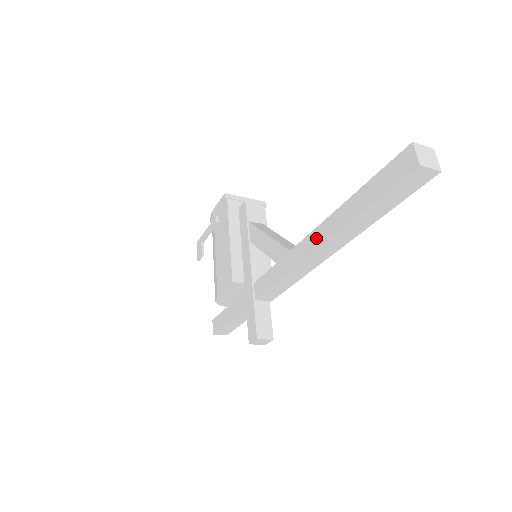
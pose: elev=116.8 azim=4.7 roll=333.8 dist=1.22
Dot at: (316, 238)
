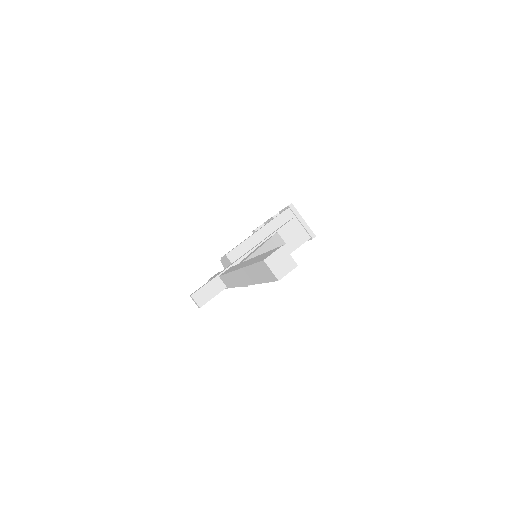
Dot at: (243, 264)
